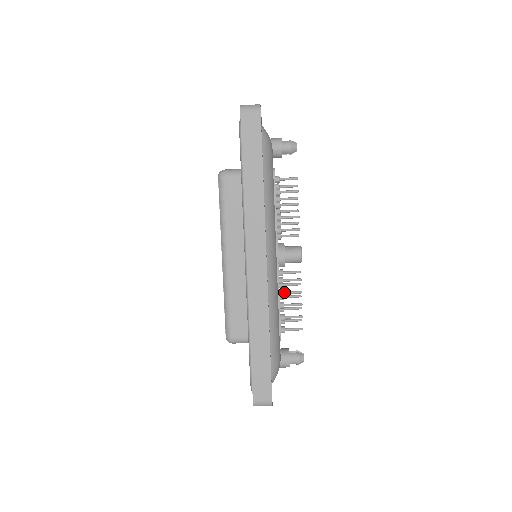
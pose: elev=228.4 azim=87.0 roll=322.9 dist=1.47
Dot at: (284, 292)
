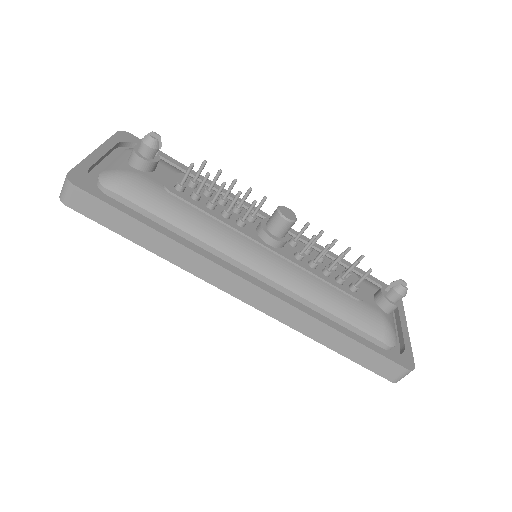
Dot at: (314, 261)
